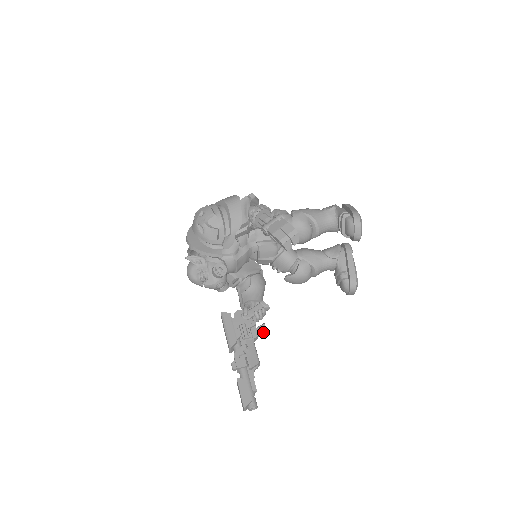
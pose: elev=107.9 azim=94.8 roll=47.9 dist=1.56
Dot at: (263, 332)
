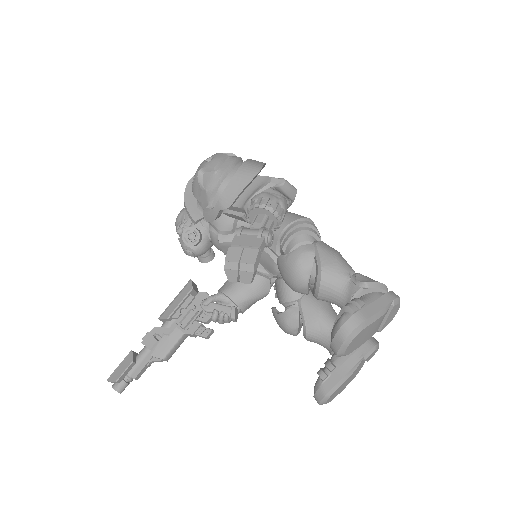
Dot at: (203, 336)
